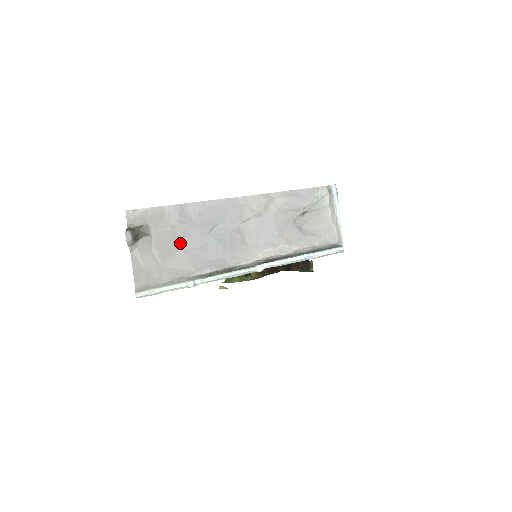
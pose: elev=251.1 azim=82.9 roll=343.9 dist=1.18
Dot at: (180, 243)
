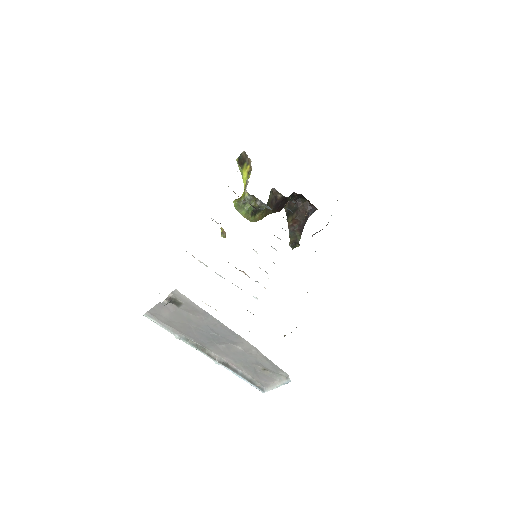
Dot at: (190, 323)
